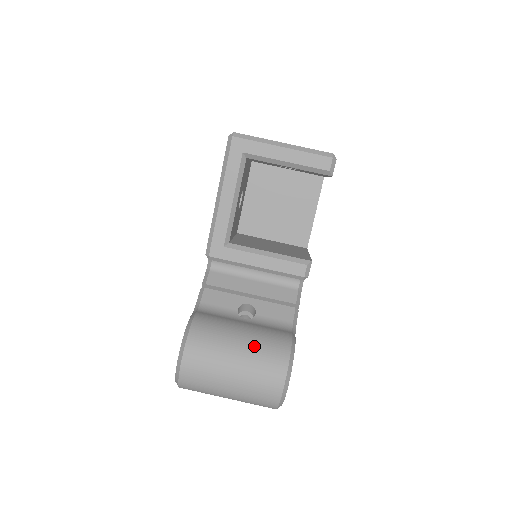
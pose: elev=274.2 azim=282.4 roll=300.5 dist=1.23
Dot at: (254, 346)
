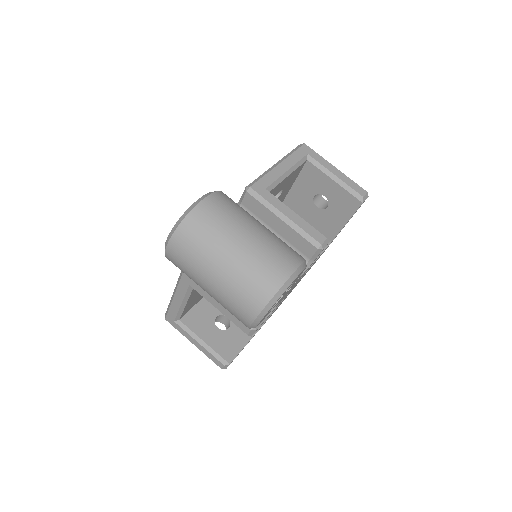
Dot at: (275, 235)
